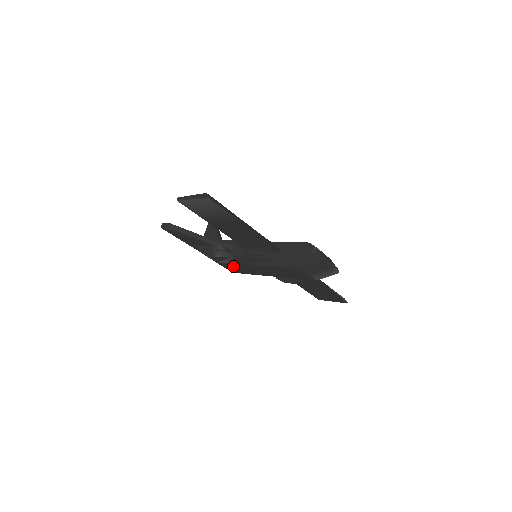
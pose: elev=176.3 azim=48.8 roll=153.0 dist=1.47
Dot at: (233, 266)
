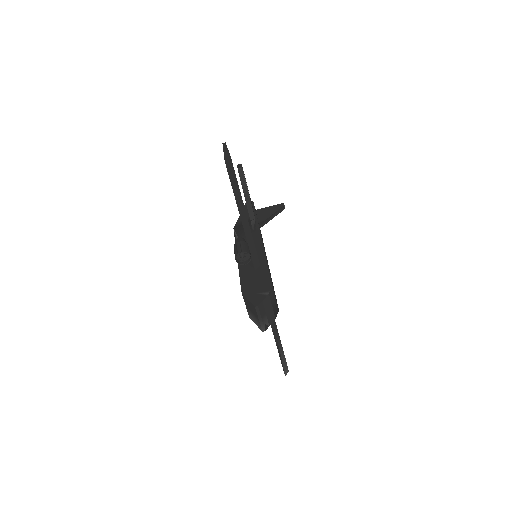
Dot at: occluded
